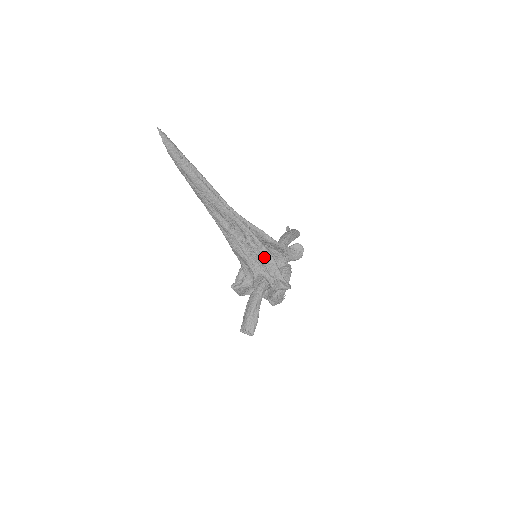
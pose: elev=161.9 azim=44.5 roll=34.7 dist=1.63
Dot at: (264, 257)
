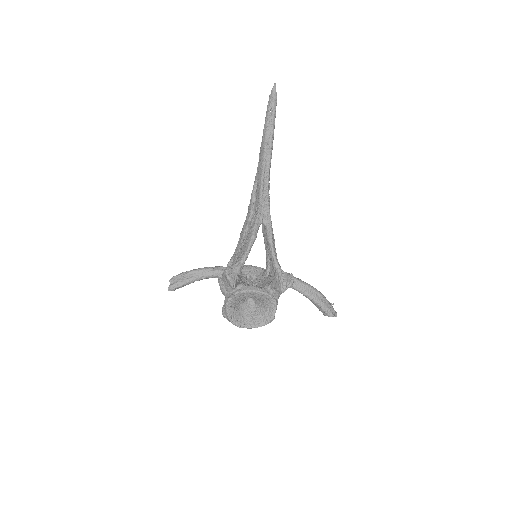
Dot at: (247, 241)
